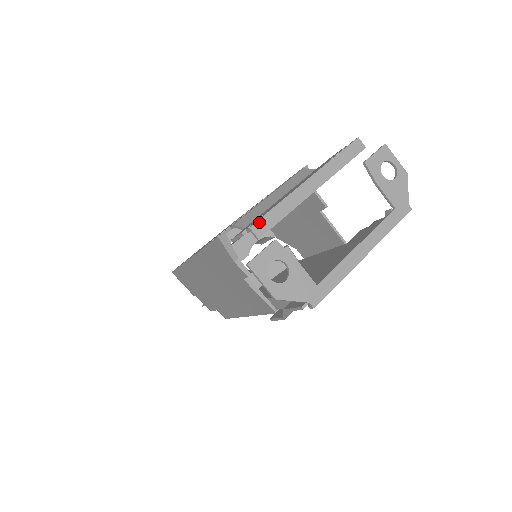
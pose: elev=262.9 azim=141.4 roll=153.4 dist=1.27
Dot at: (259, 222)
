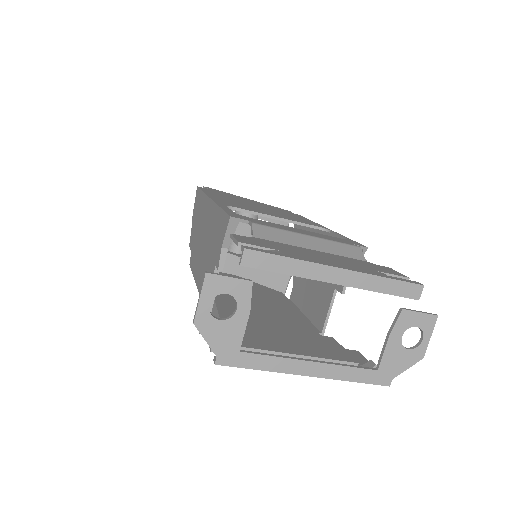
Dot at: (258, 253)
